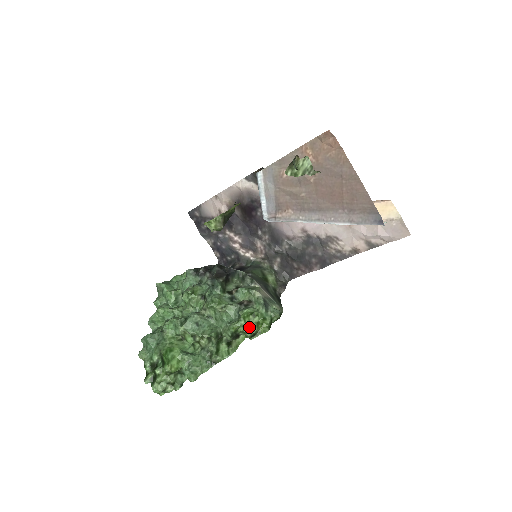
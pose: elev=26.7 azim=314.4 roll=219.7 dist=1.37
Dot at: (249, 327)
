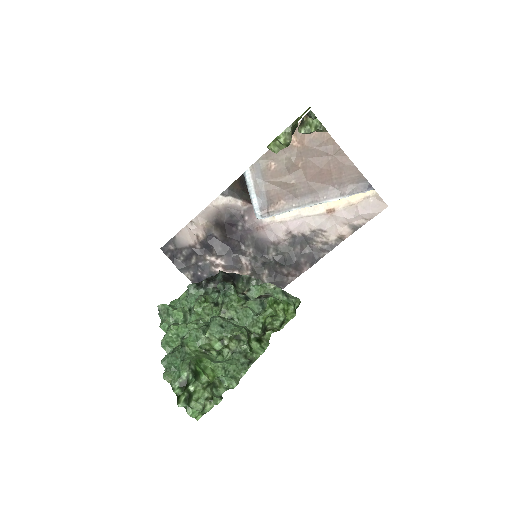
Dot at: (277, 314)
